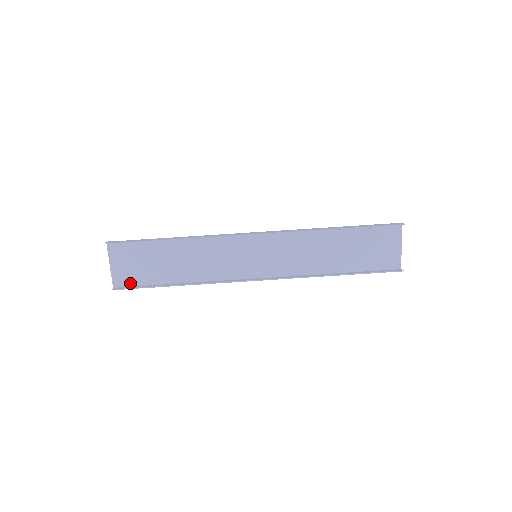
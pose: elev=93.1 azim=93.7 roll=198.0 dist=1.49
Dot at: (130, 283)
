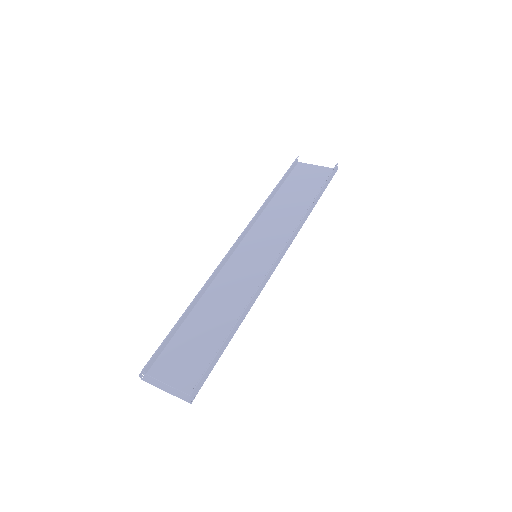
Dot at: occluded
